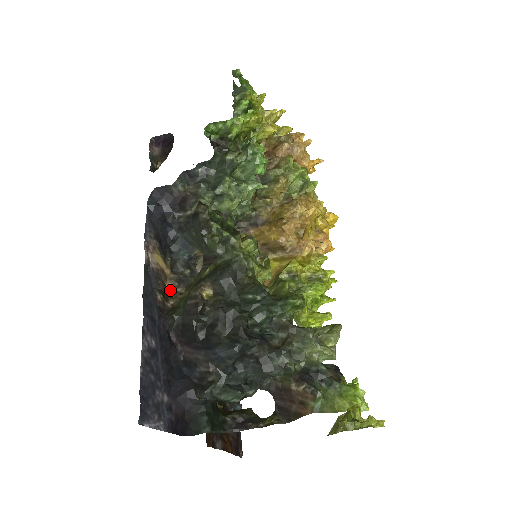
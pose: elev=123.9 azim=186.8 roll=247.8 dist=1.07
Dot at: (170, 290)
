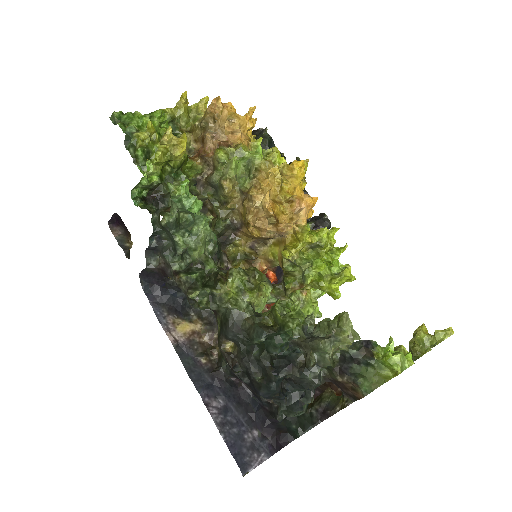
Dot at: (209, 342)
